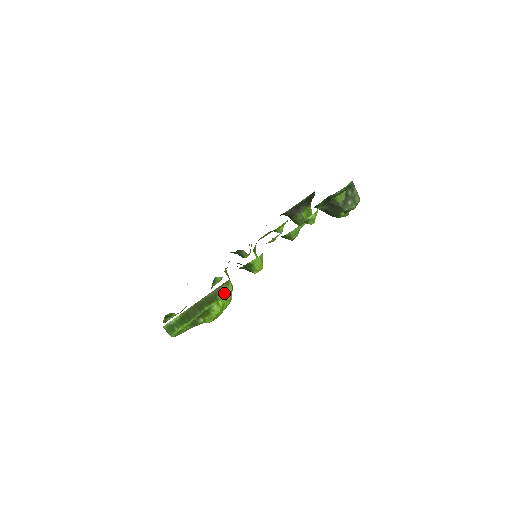
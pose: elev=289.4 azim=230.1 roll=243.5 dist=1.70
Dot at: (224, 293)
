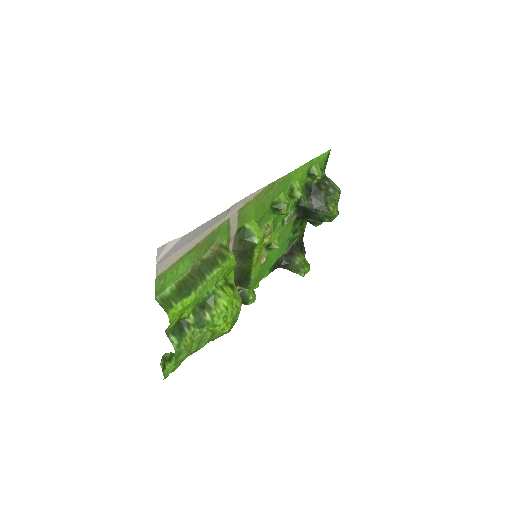
Dot at: (225, 258)
